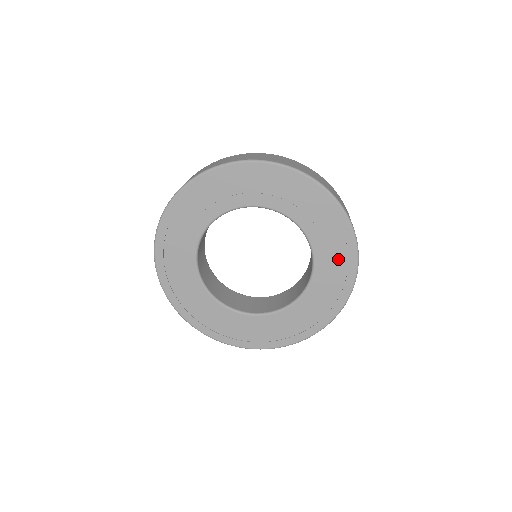
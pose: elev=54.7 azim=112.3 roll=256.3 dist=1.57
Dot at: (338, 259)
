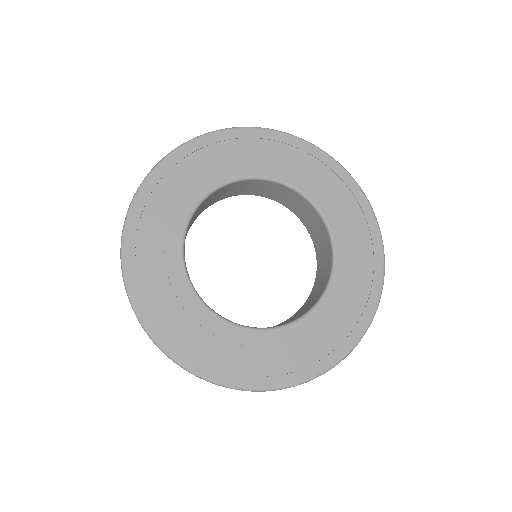
Dot at: (328, 181)
